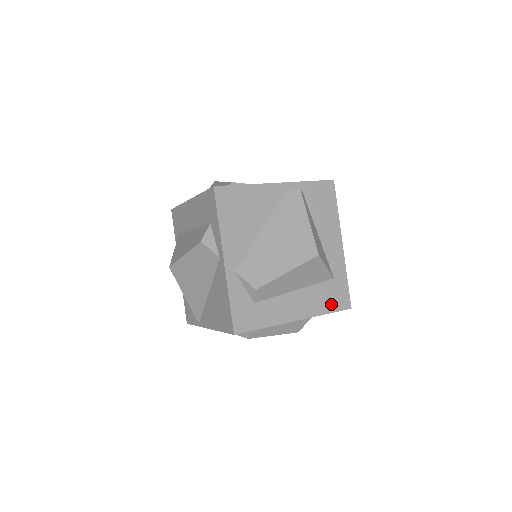
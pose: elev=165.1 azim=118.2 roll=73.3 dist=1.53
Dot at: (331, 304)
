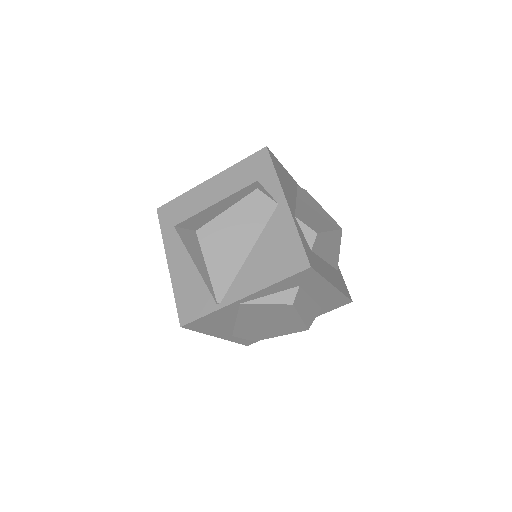
Dot at: (343, 289)
